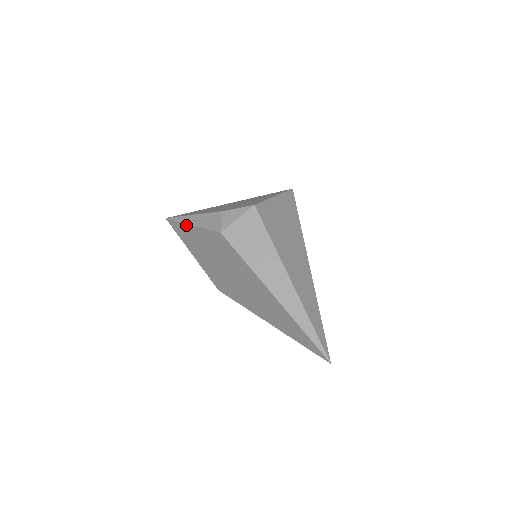
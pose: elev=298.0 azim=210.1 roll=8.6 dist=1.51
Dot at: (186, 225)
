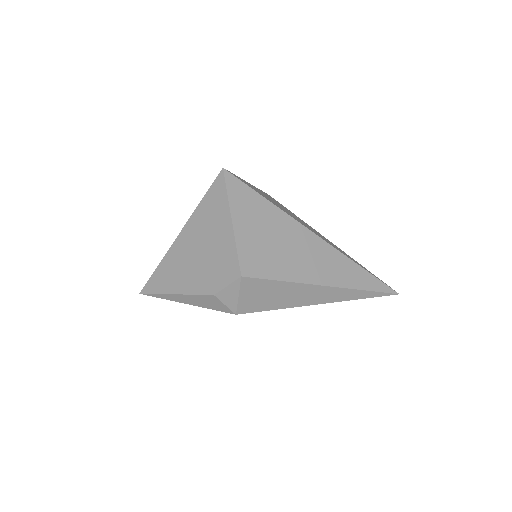
Dot at: (177, 301)
